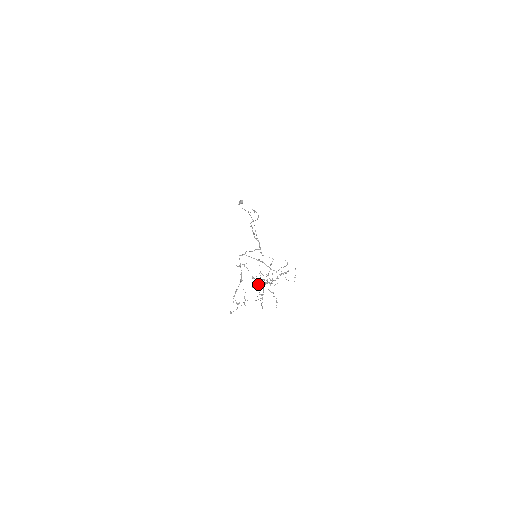
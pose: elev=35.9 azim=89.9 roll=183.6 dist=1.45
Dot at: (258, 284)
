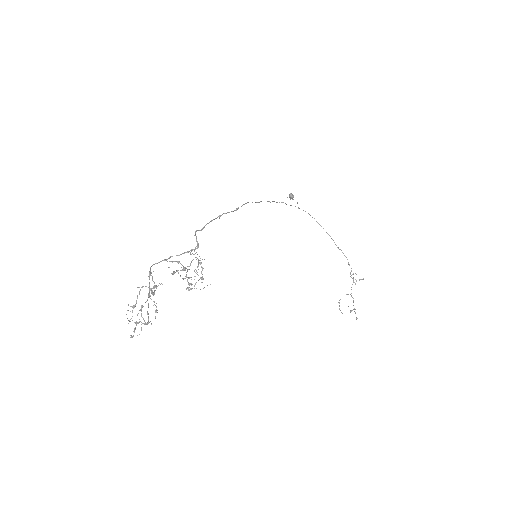
Dot at: (152, 293)
